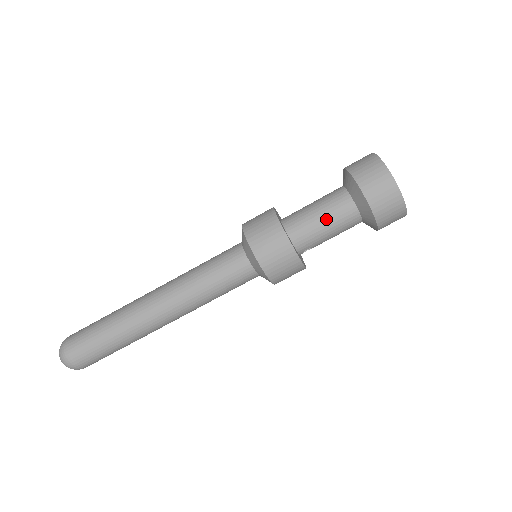
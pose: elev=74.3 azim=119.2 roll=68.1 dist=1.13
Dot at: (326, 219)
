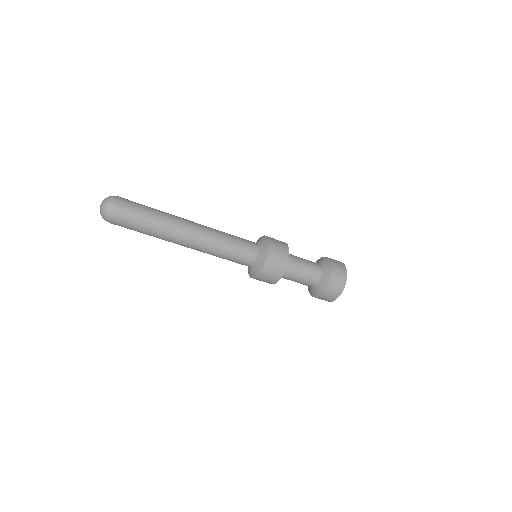
Dot at: (301, 279)
